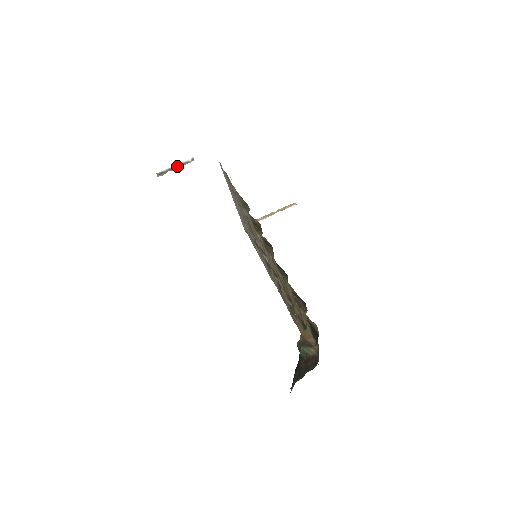
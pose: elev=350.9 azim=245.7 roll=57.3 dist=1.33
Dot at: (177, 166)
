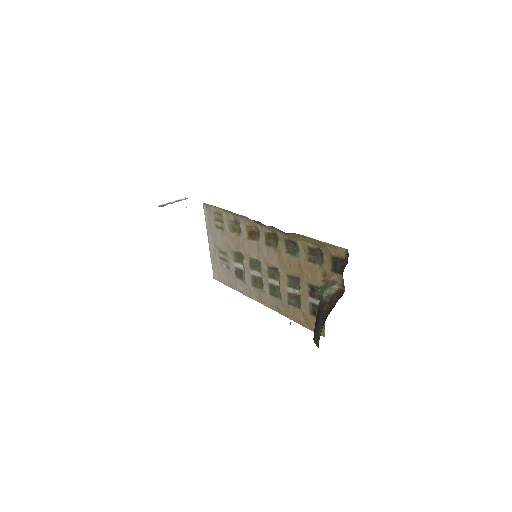
Dot at: (174, 202)
